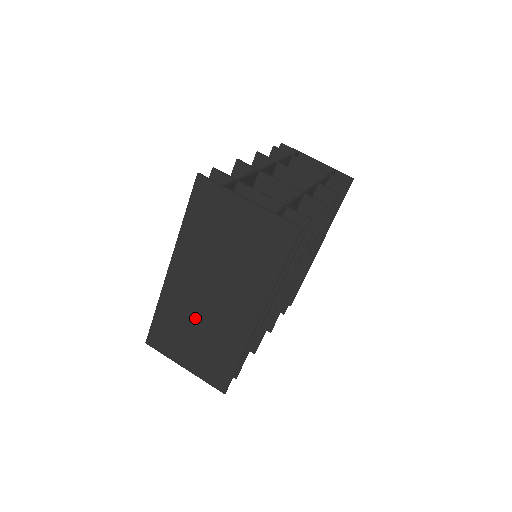
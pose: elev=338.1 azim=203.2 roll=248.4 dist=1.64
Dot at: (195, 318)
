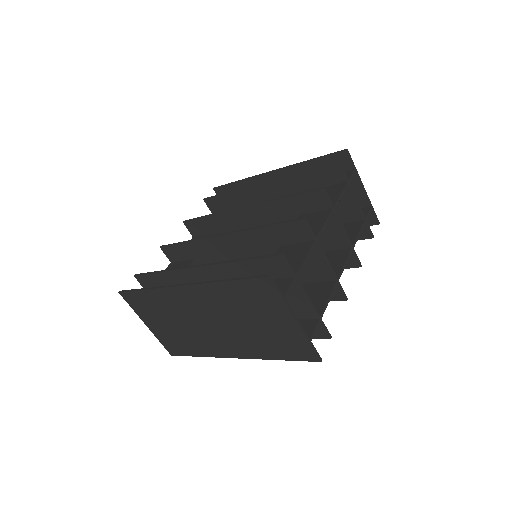
Dot at: (181, 319)
